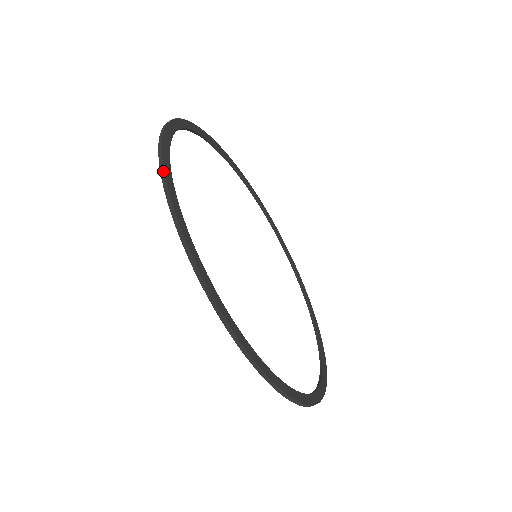
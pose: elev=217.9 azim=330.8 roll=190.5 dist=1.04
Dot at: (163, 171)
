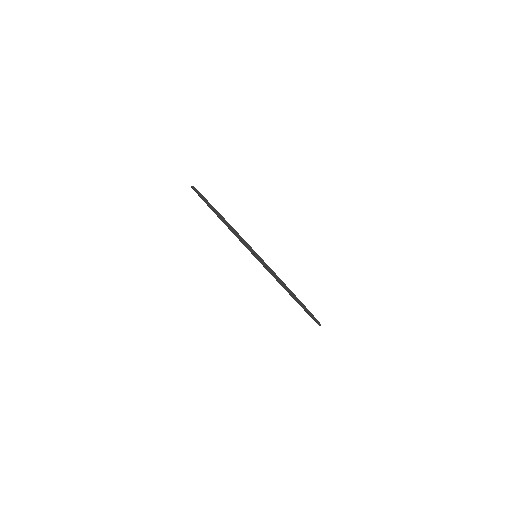
Dot at: (195, 188)
